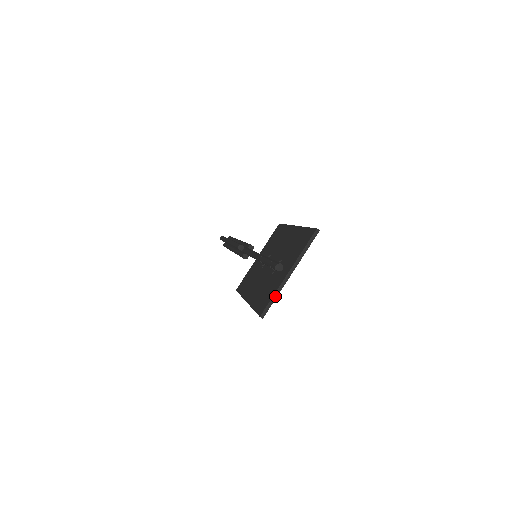
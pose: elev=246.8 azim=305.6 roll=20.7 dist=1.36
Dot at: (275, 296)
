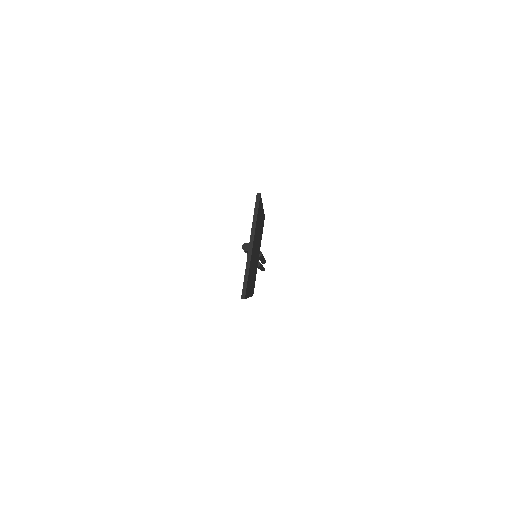
Dot at: (247, 273)
